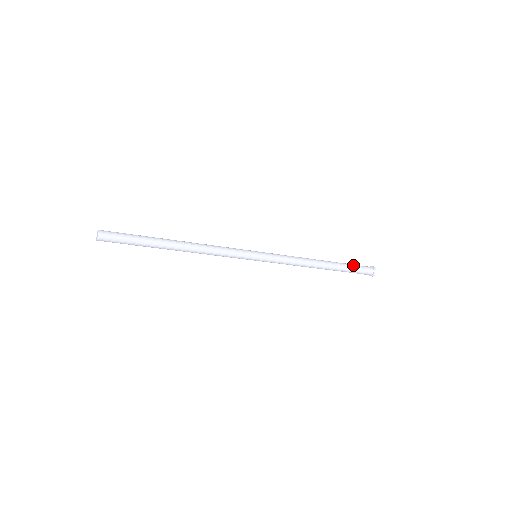
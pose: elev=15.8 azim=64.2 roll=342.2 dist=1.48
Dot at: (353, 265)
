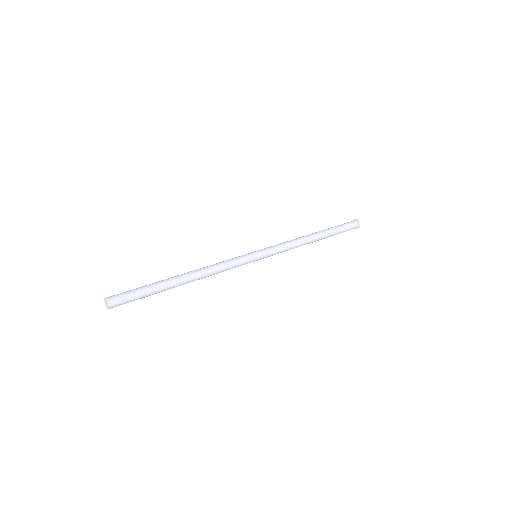
Dot at: (341, 230)
